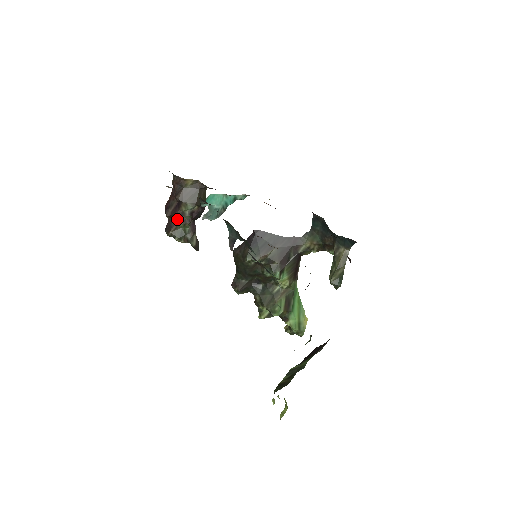
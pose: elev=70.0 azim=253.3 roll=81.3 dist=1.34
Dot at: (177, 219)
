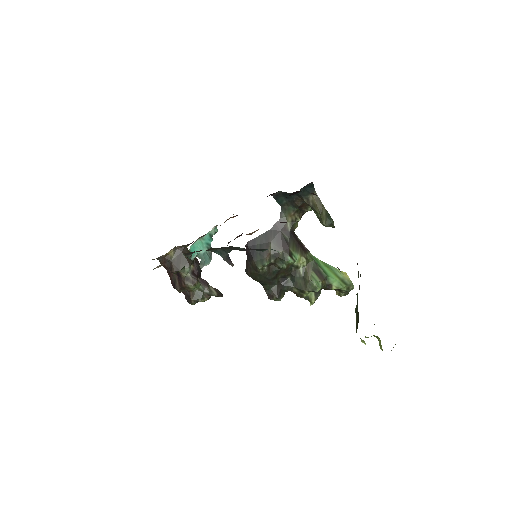
Dot at: (186, 286)
